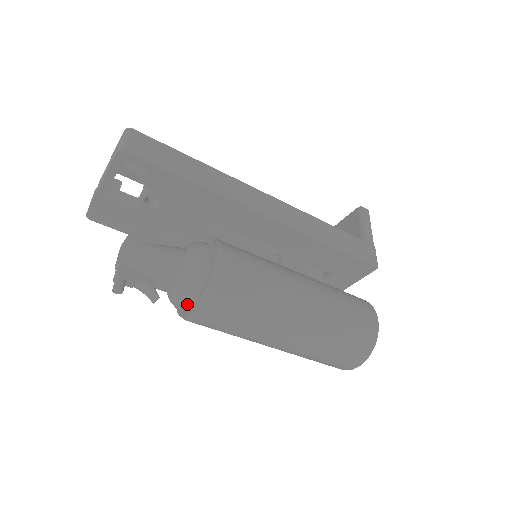
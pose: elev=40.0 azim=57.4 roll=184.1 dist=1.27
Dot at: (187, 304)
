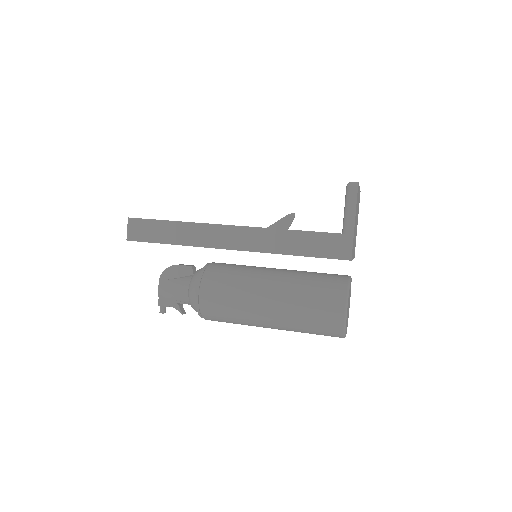
Dot at: occluded
